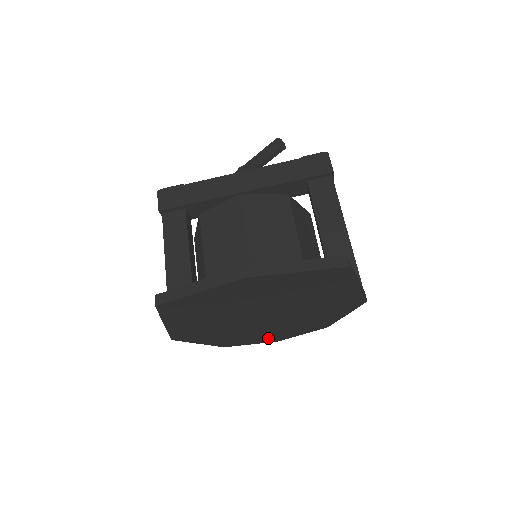
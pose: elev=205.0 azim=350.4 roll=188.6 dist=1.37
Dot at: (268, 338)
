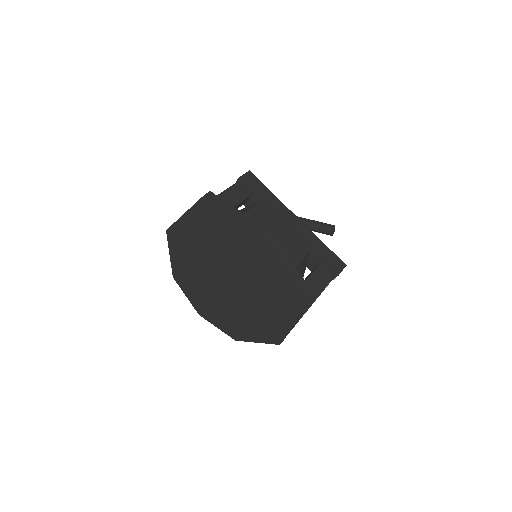
Dot at: (200, 304)
